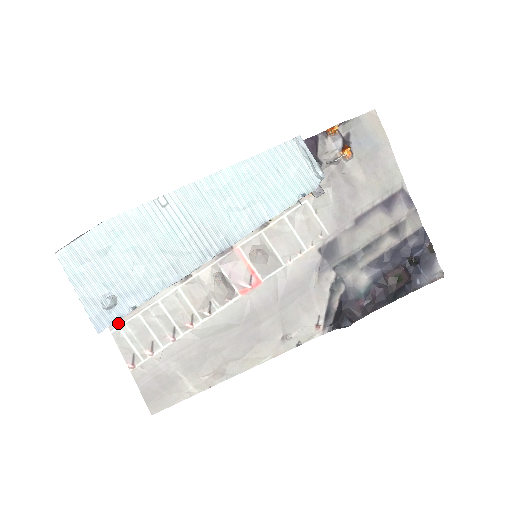
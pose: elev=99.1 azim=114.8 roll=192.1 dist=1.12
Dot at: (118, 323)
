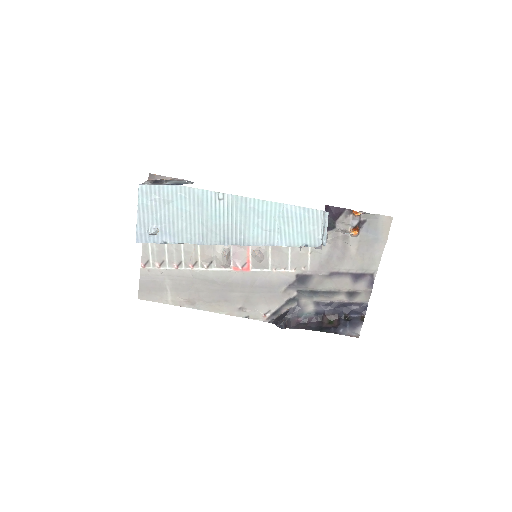
Dot at: occluded
